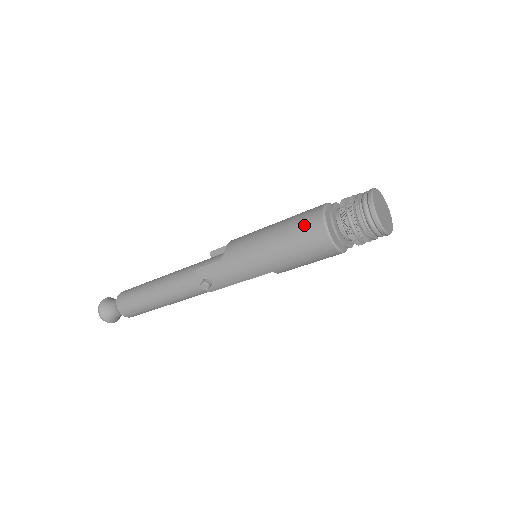
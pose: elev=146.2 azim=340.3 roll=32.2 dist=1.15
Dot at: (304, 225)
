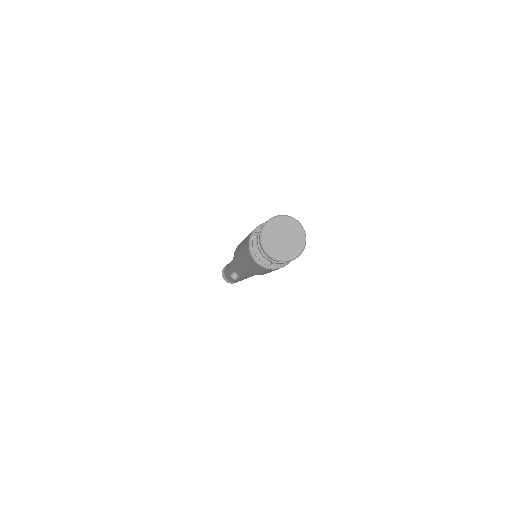
Dot at: (245, 246)
